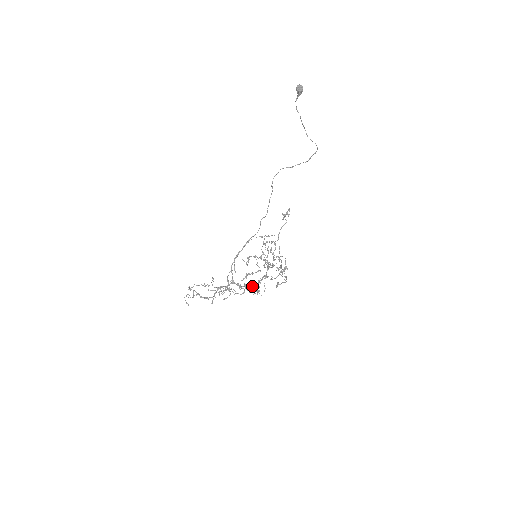
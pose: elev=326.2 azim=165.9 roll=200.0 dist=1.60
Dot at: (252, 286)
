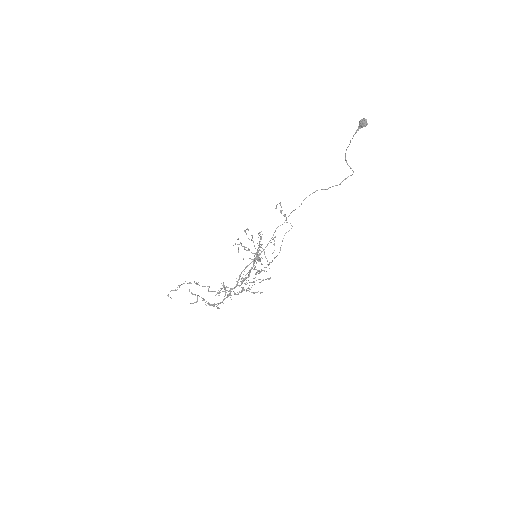
Dot at: occluded
